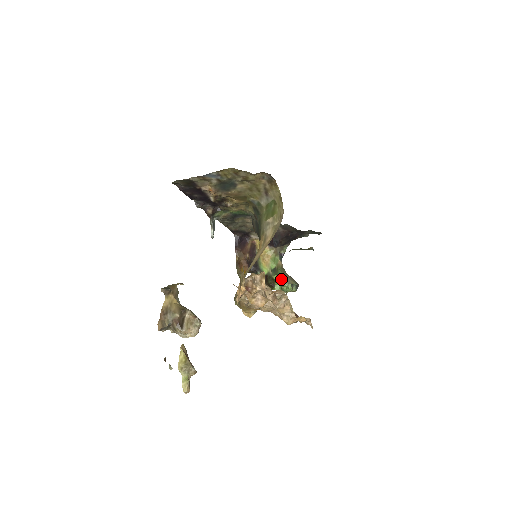
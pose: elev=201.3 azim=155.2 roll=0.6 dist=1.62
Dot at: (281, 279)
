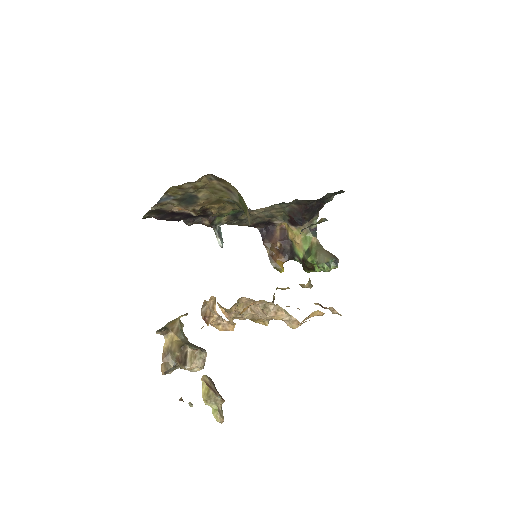
Dot at: (315, 260)
